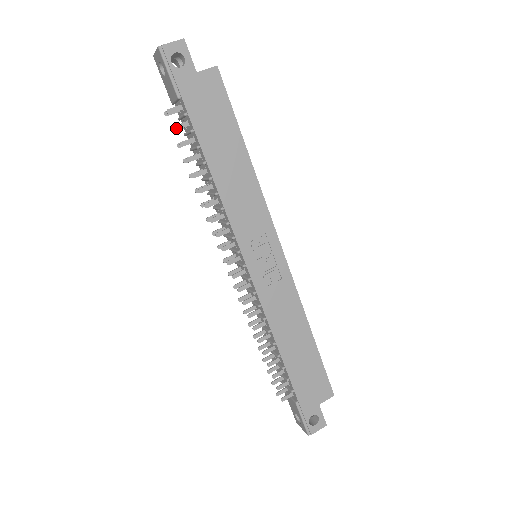
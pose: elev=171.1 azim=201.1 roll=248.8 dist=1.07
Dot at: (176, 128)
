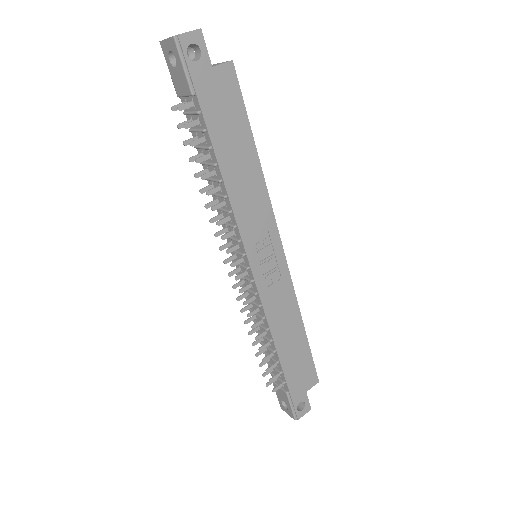
Dot at: (187, 126)
